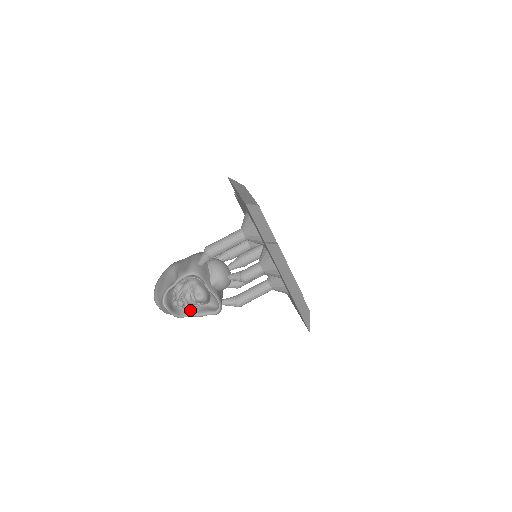
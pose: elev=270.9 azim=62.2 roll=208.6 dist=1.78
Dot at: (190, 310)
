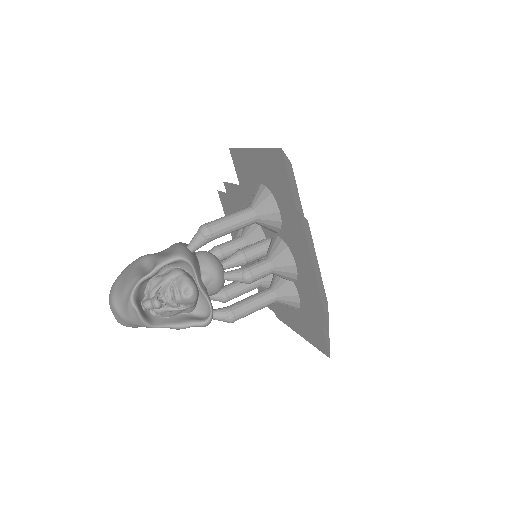
Dot at: (165, 319)
